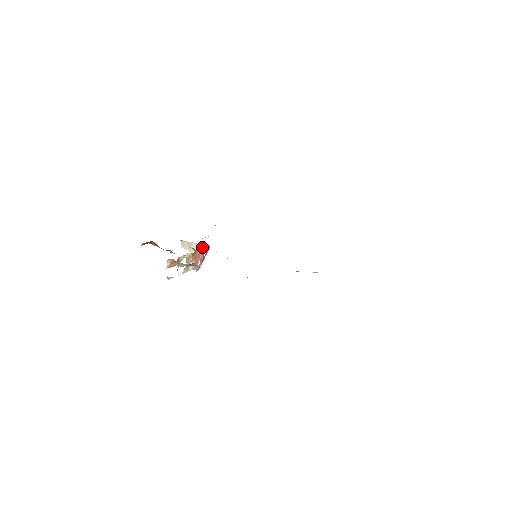
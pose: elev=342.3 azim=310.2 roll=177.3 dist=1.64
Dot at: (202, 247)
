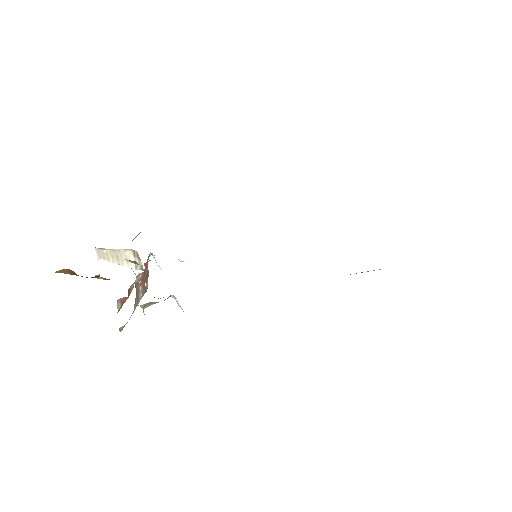
Dot at: occluded
